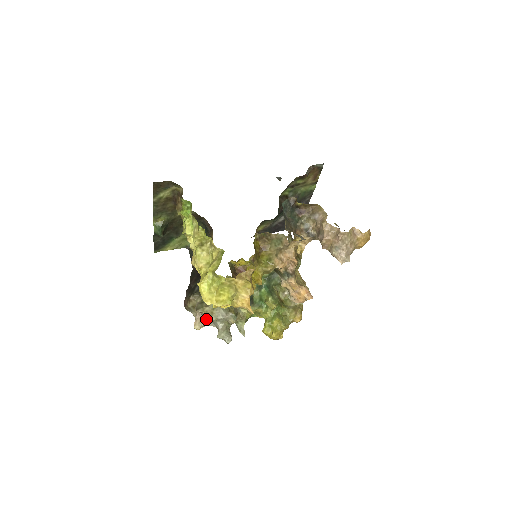
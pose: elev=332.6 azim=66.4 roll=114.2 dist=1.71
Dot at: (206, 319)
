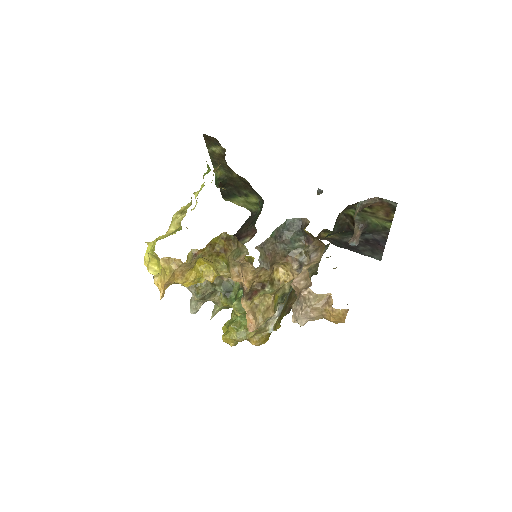
Dot at: occluded
